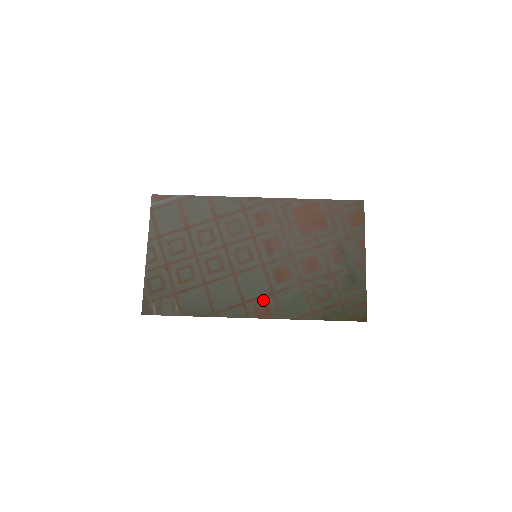
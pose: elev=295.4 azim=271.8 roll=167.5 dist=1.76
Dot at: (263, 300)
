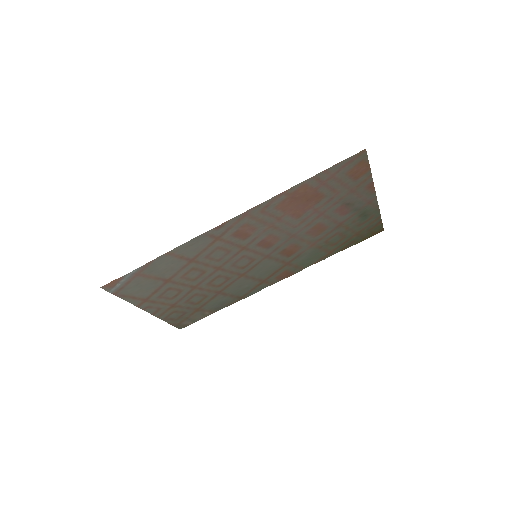
Dot at: (280, 271)
